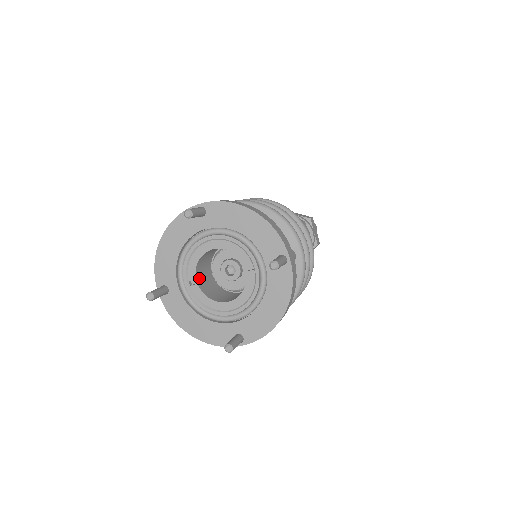
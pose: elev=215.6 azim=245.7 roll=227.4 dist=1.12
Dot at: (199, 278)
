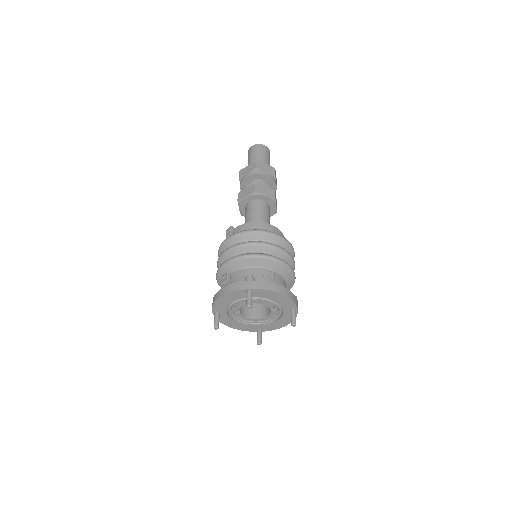
Dot at: occluded
